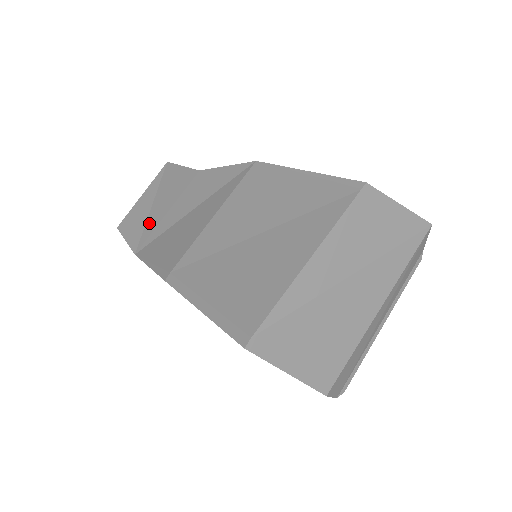
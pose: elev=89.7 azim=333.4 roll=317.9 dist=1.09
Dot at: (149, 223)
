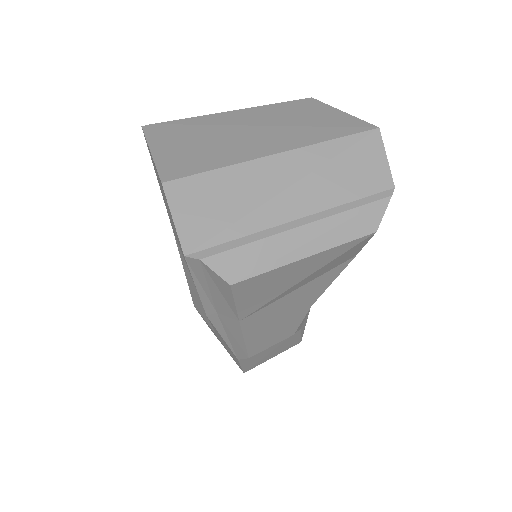
Dot at: occluded
